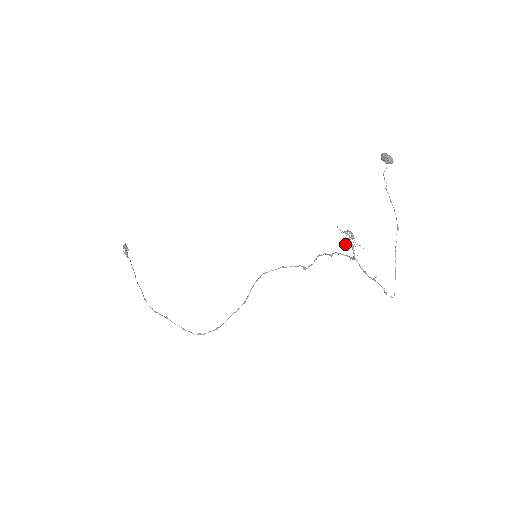
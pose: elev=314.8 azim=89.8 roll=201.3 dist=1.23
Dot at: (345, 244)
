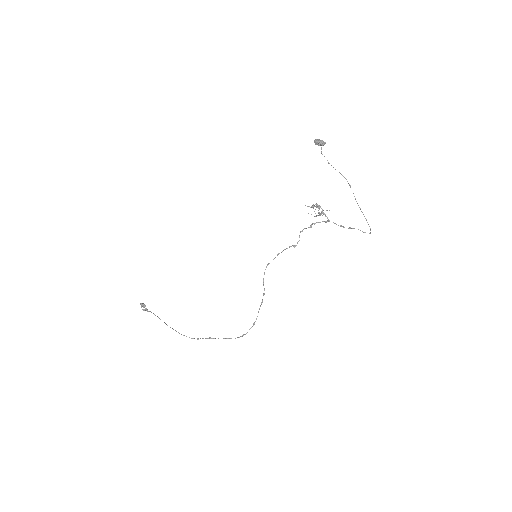
Dot at: occluded
